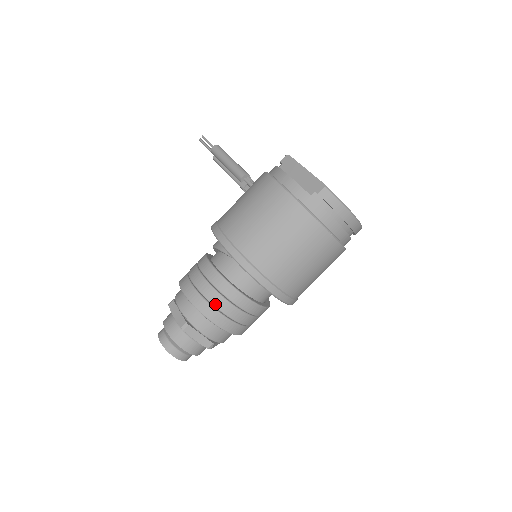
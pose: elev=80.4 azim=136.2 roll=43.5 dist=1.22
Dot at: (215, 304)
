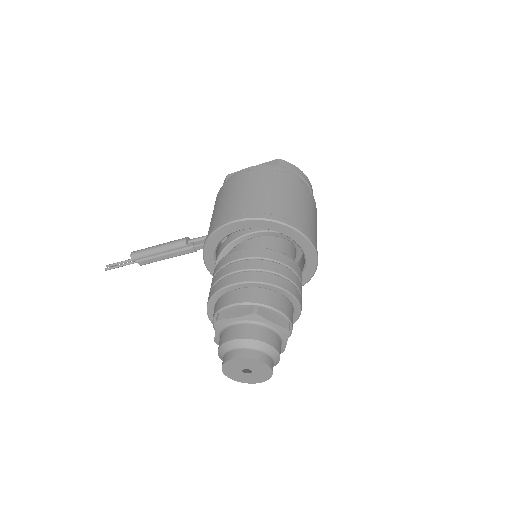
Dot at: (269, 269)
